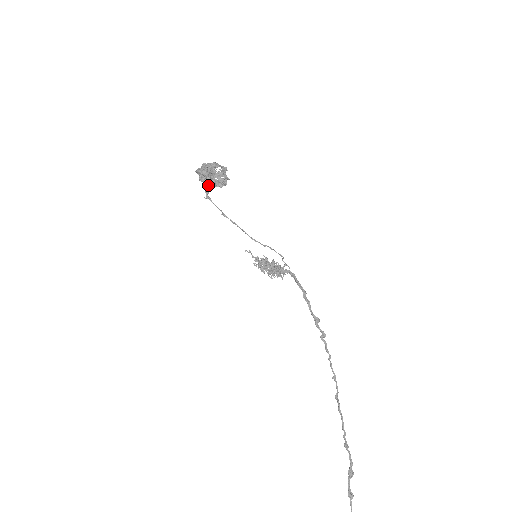
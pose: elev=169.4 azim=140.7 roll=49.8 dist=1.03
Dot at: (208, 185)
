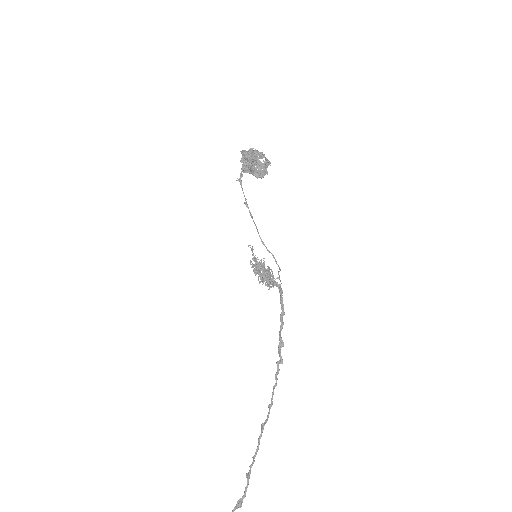
Dot at: (246, 169)
